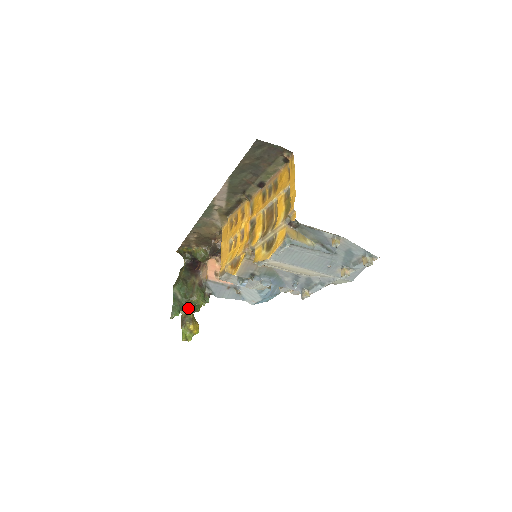
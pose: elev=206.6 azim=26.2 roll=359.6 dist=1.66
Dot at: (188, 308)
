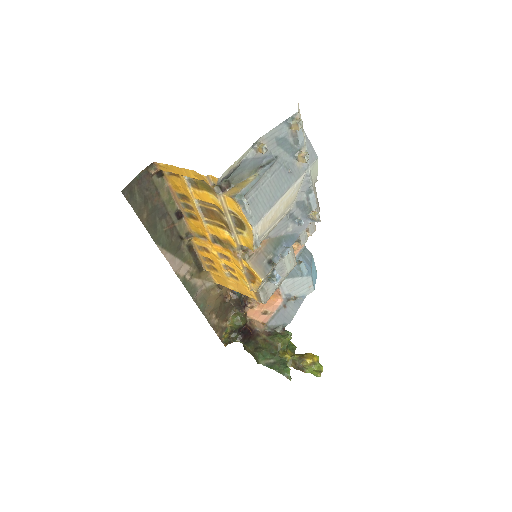
Dot at: (287, 356)
